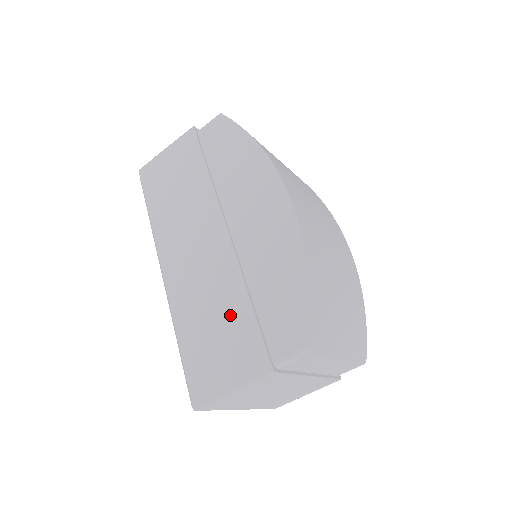
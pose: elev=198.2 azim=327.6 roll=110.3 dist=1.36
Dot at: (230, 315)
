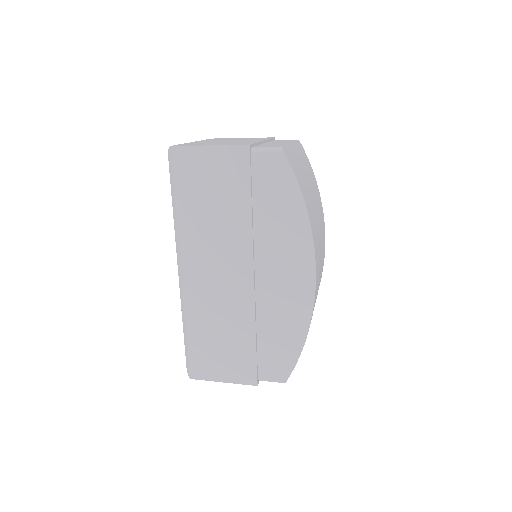
Dot at: (236, 338)
